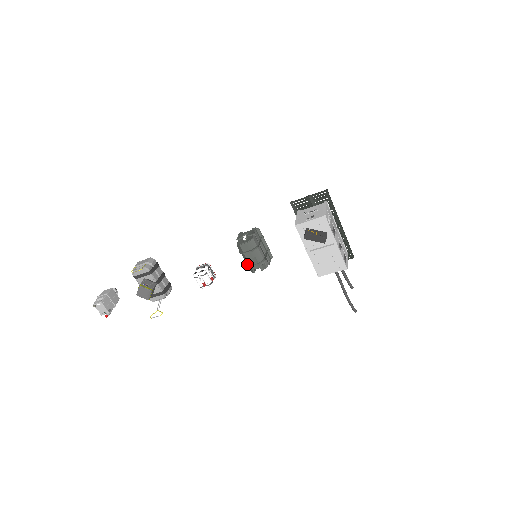
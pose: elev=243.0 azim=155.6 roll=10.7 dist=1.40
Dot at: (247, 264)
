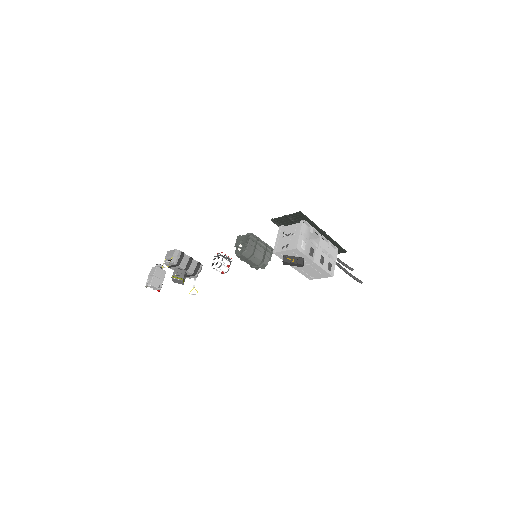
Dot at: occluded
